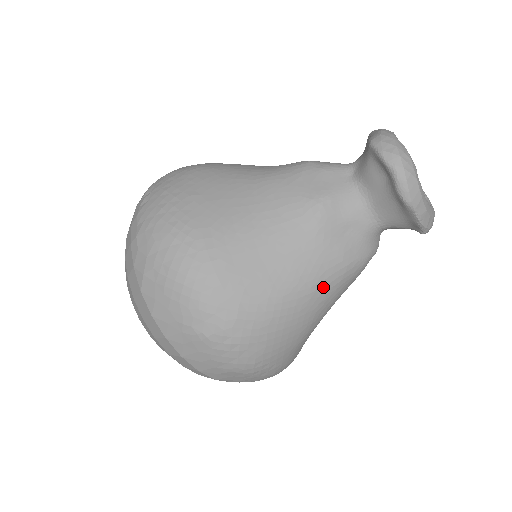
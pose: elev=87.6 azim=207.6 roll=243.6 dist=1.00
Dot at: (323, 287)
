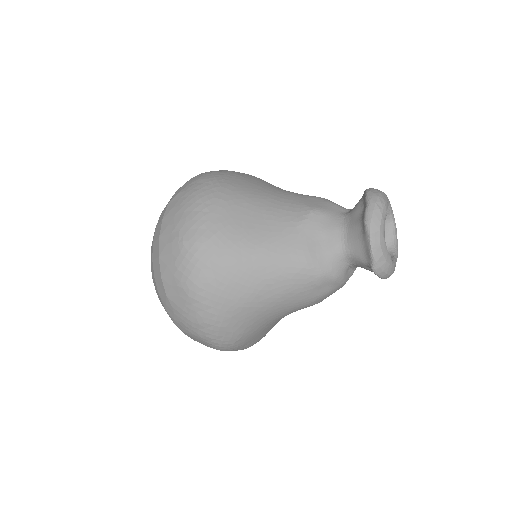
Dot at: (281, 266)
